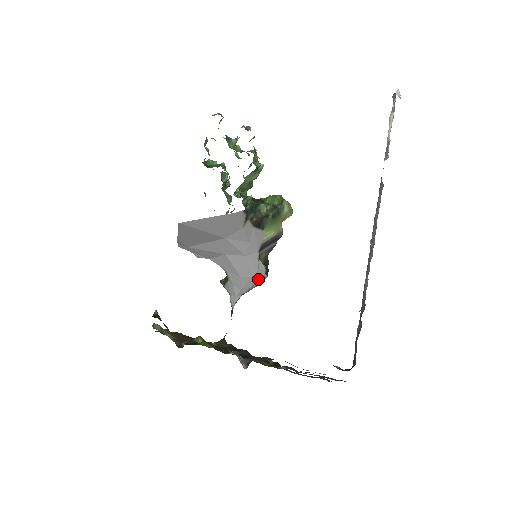
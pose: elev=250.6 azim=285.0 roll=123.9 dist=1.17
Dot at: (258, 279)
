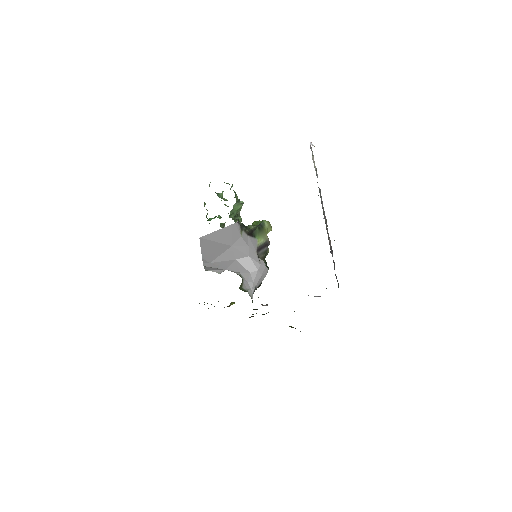
Dot at: (262, 271)
